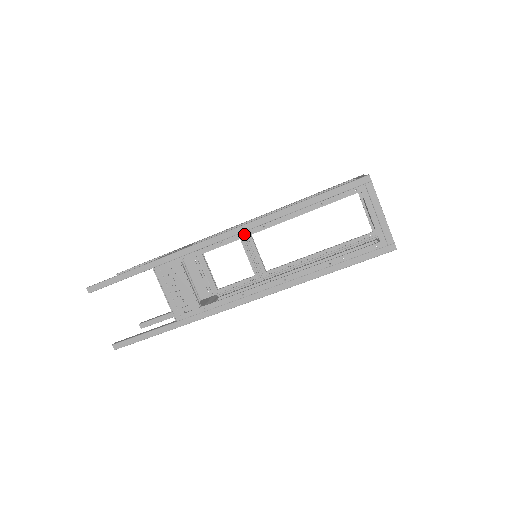
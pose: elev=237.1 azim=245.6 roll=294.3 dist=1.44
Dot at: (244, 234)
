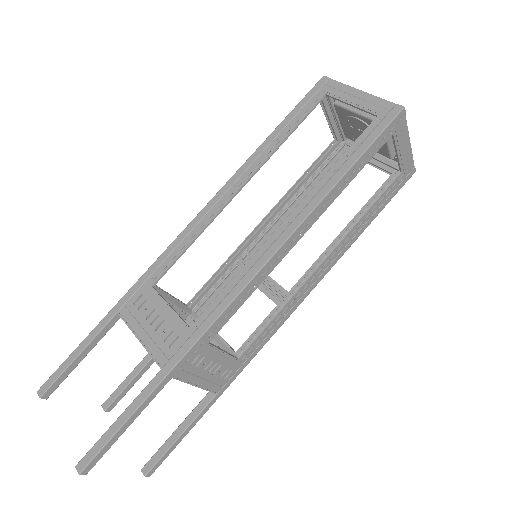
Dot at: (216, 207)
